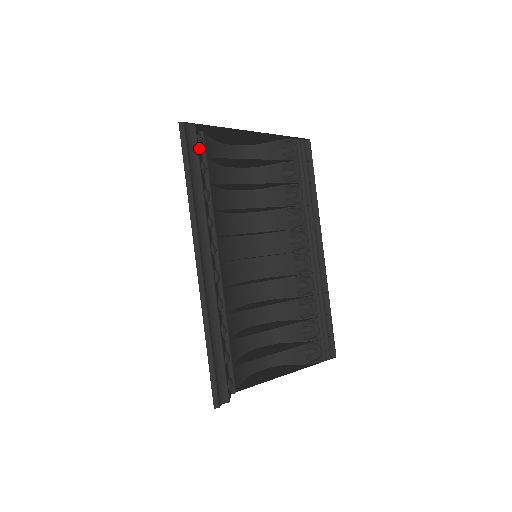
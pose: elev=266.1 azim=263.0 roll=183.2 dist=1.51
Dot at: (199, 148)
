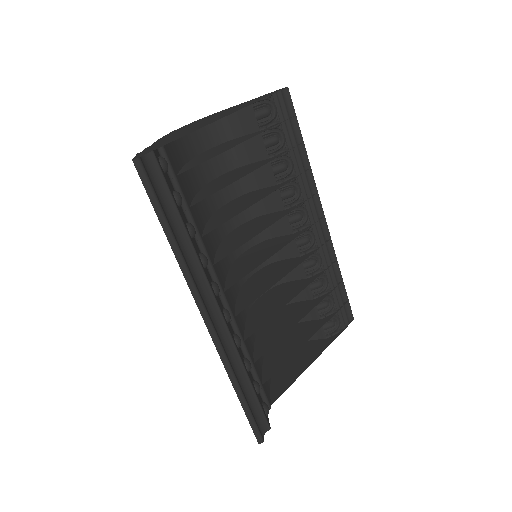
Dot at: (165, 174)
